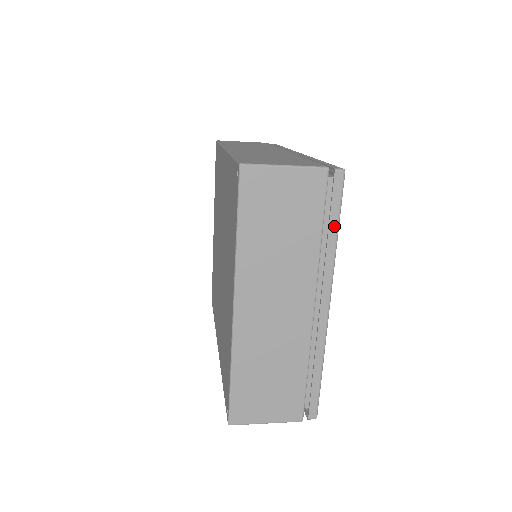
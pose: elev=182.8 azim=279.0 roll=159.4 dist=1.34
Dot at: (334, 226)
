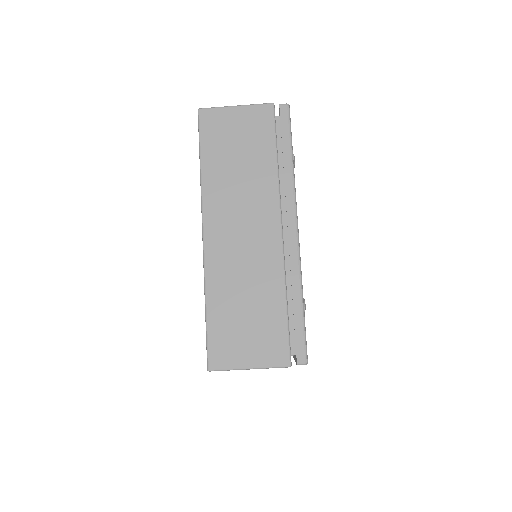
Dot at: (287, 151)
